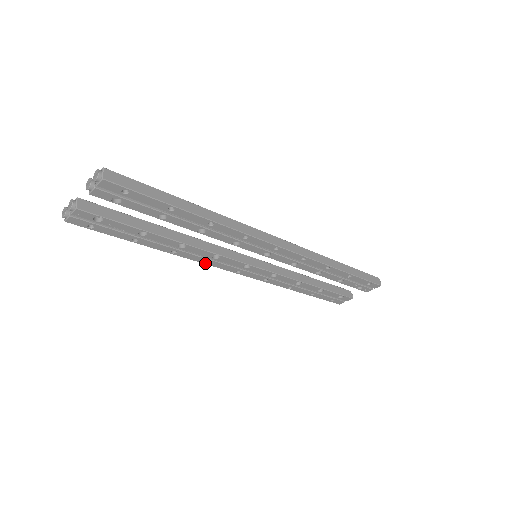
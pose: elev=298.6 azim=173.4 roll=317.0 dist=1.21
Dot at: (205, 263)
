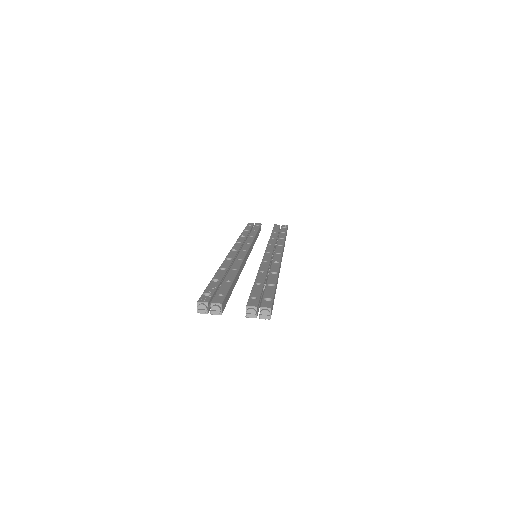
Dot at: occluded
